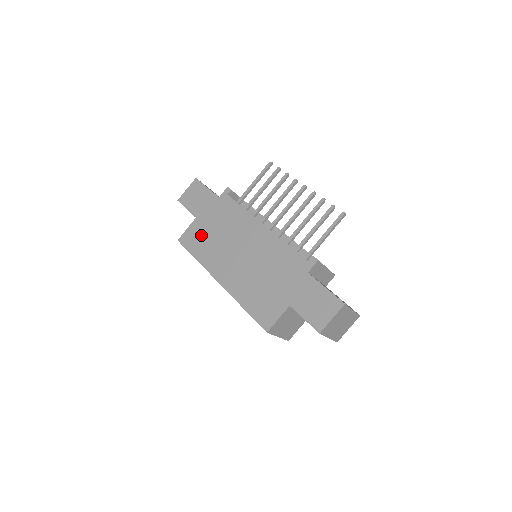
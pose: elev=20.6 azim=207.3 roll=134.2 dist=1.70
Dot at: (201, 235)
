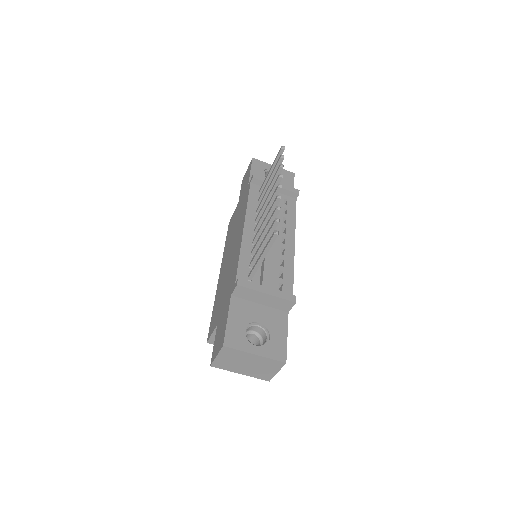
Dot at: occluded
